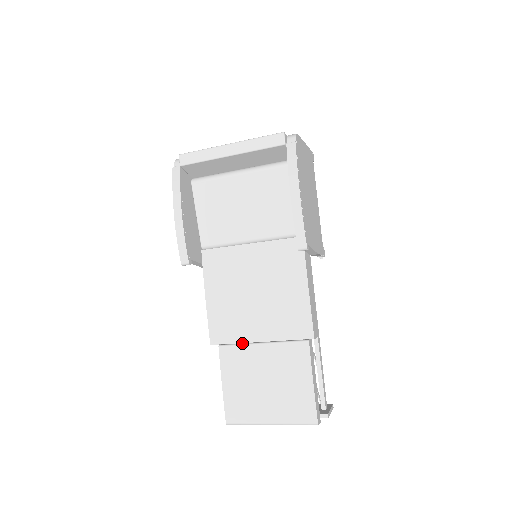
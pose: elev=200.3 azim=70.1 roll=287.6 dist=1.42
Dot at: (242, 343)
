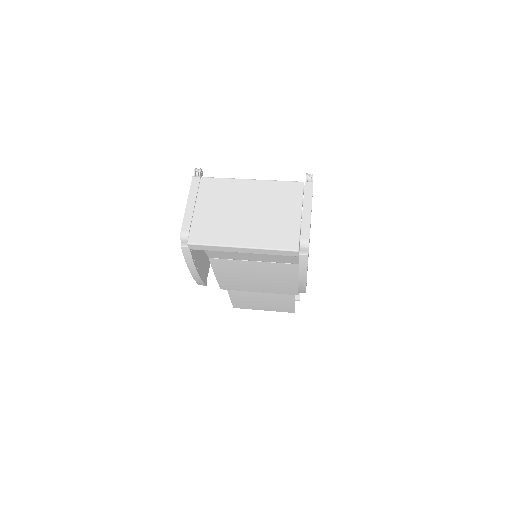
Dot at: occluded
